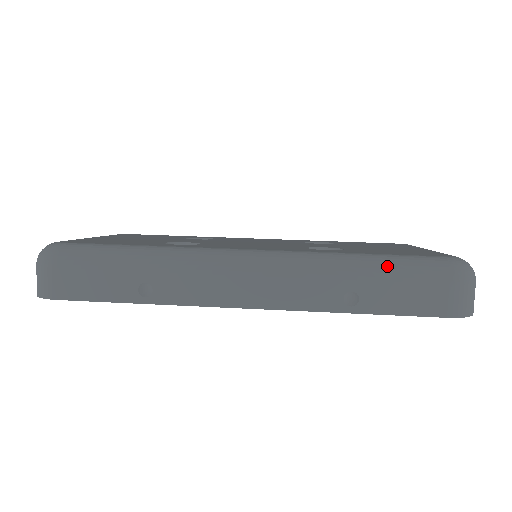
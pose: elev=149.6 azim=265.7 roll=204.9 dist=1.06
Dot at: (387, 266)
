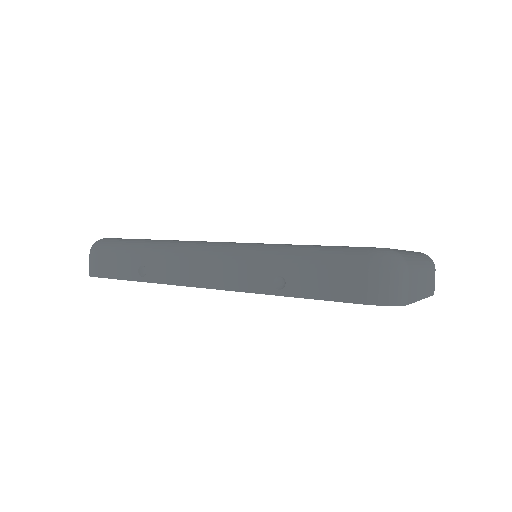
Dot at: (311, 254)
